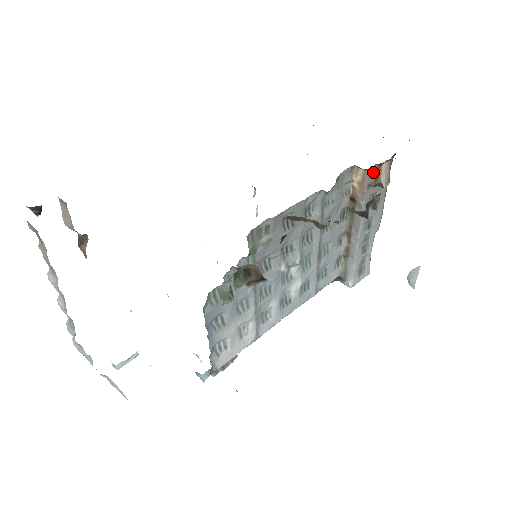
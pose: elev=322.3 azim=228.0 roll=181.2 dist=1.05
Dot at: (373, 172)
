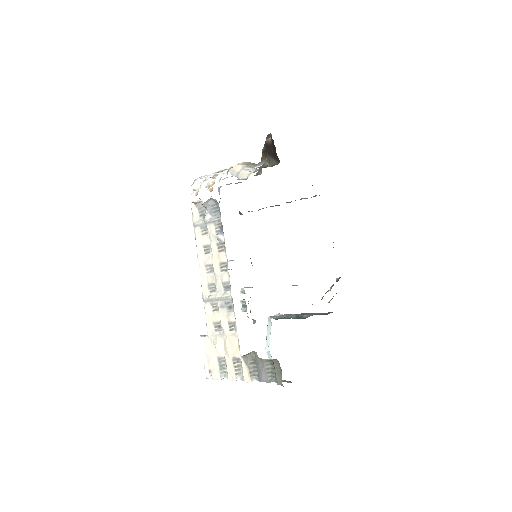
Dot at: occluded
